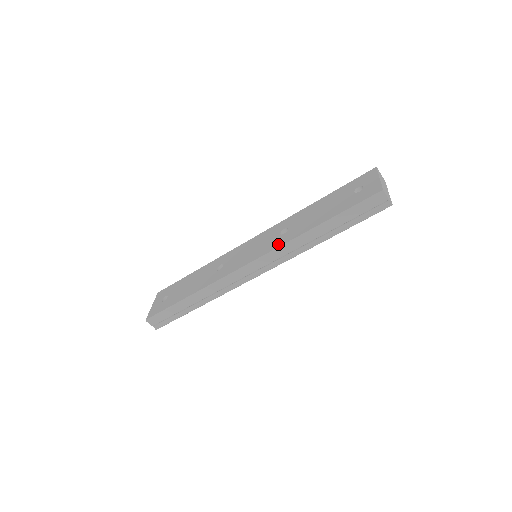
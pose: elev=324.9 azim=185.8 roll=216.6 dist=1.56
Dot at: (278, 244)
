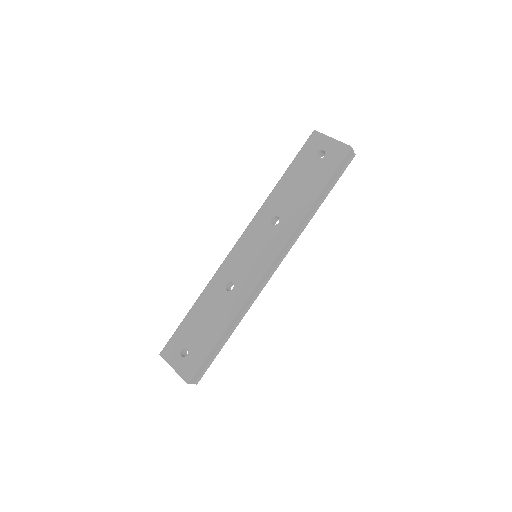
Dot at: (285, 233)
